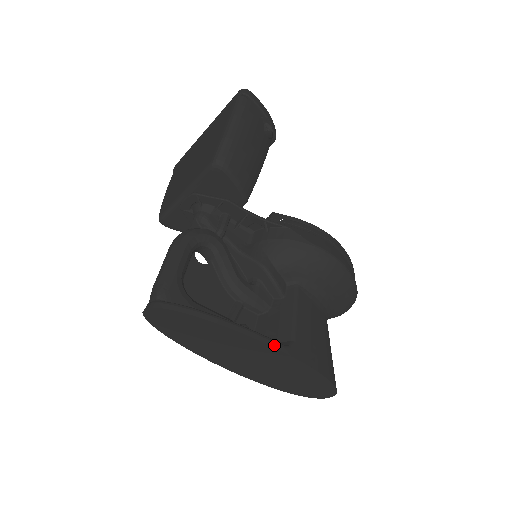
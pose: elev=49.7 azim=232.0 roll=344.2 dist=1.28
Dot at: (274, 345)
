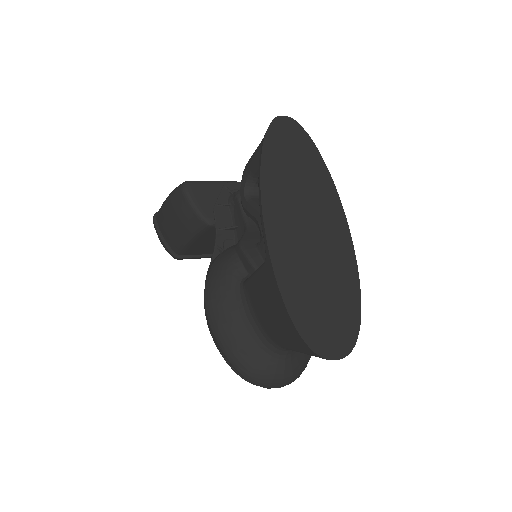
Dot at: (347, 229)
